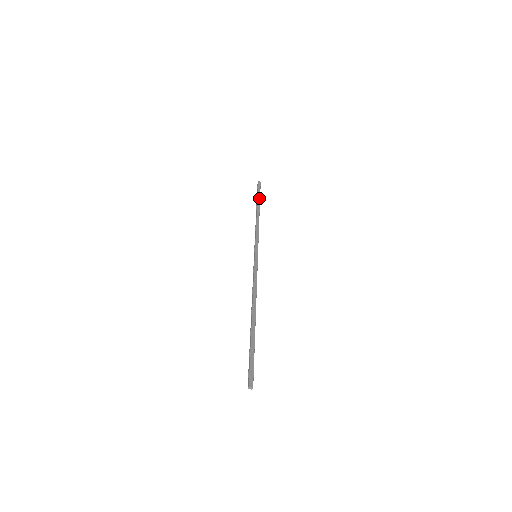
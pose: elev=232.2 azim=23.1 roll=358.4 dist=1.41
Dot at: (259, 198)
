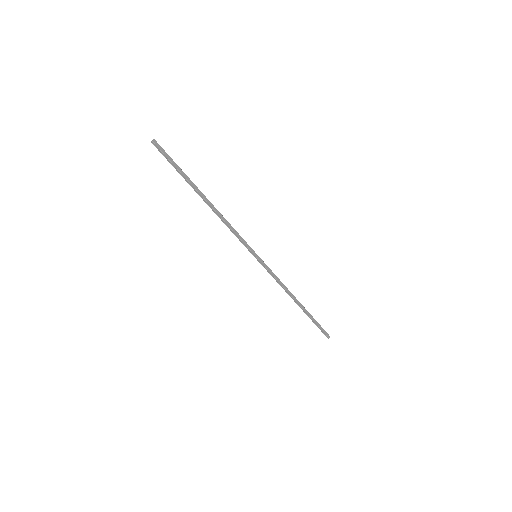
Dot at: (186, 176)
